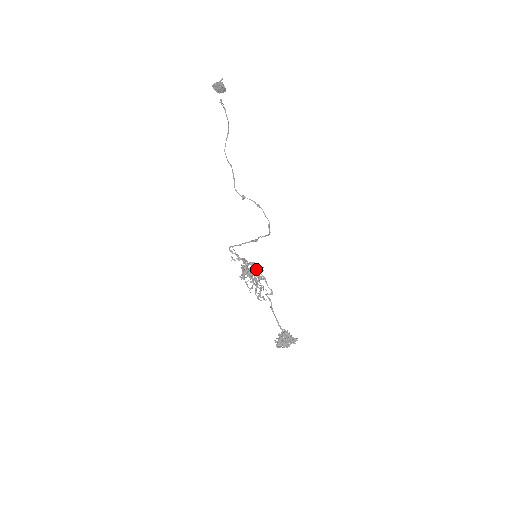
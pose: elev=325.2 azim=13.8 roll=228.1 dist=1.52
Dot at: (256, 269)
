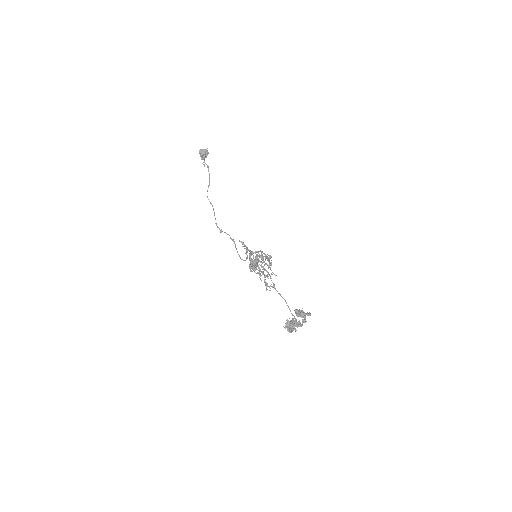
Dot at: (267, 256)
